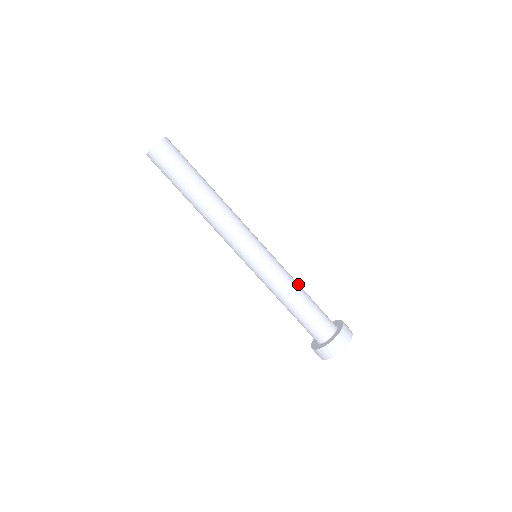
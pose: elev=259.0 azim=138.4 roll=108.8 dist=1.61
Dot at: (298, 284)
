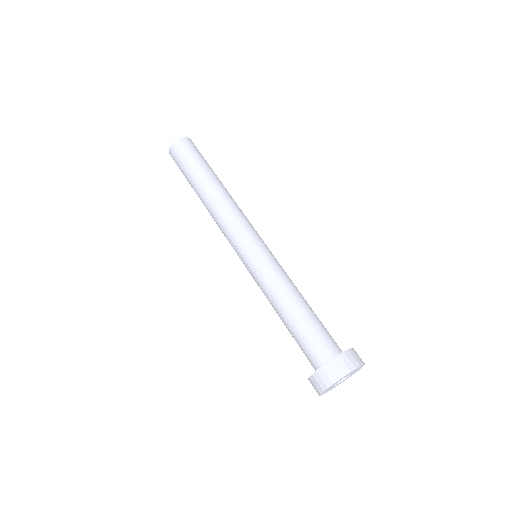
Dot at: occluded
